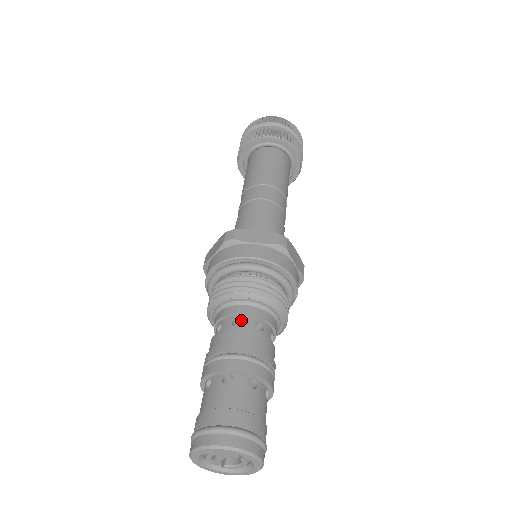
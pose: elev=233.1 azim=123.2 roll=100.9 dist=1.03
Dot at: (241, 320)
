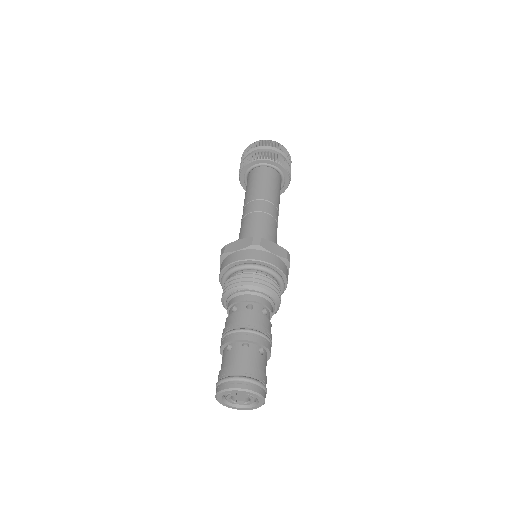
Dot at: (237, 307)
